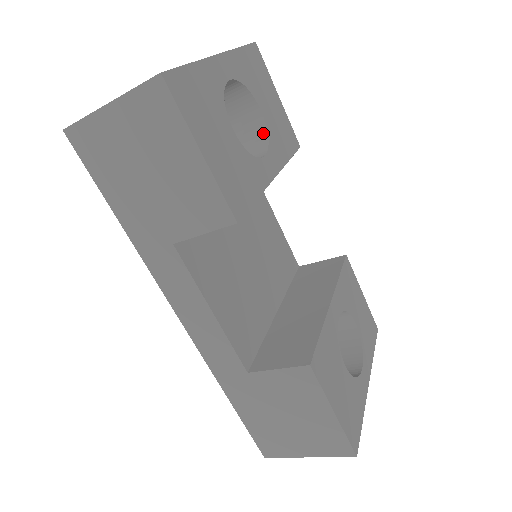
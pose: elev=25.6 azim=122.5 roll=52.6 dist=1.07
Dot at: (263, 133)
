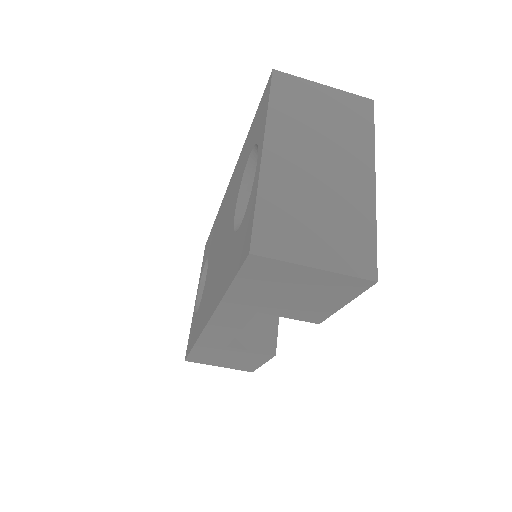
Dot at: occluded
